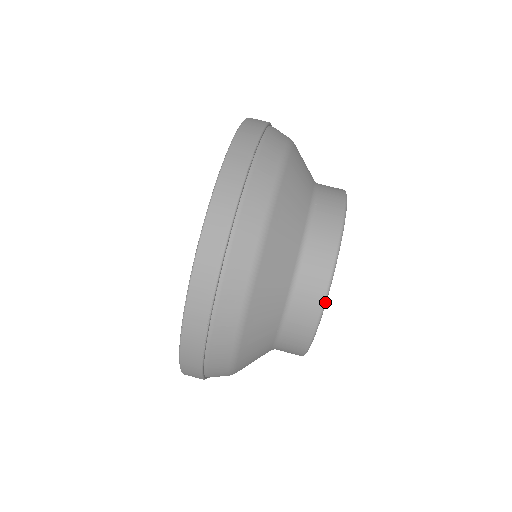
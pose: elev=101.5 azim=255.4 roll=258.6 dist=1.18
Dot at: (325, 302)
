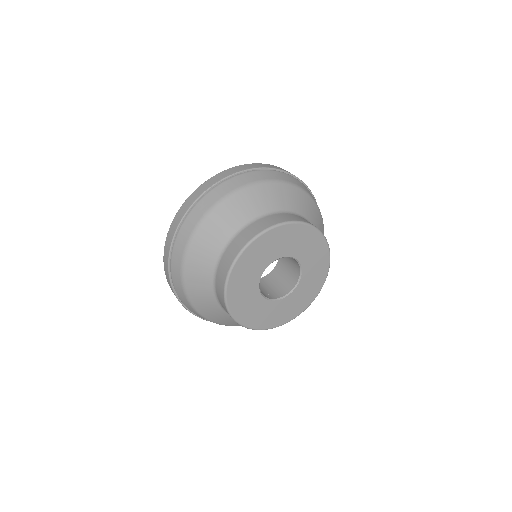
Dot at: (274, 226)
